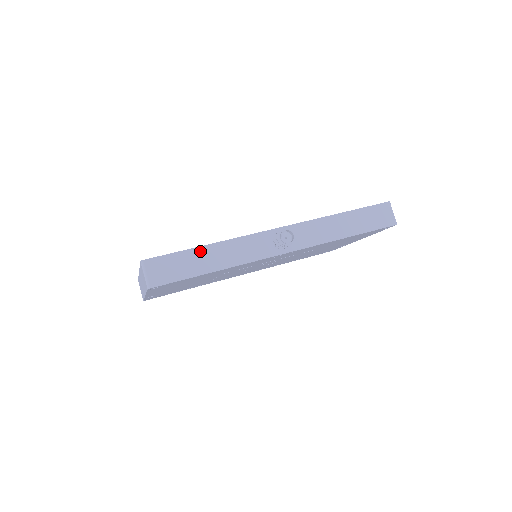
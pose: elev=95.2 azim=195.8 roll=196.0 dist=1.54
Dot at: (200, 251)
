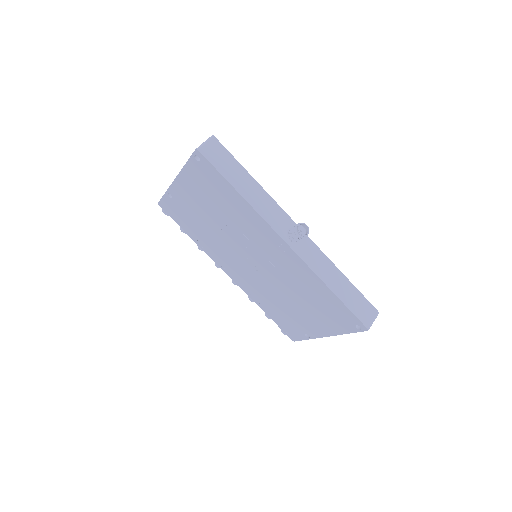
Dot at: (246, 175)
